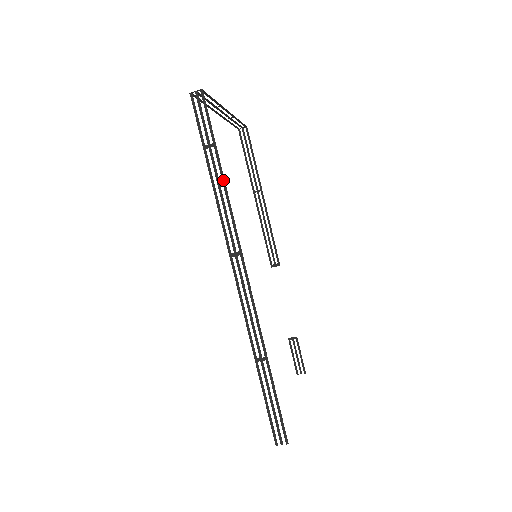
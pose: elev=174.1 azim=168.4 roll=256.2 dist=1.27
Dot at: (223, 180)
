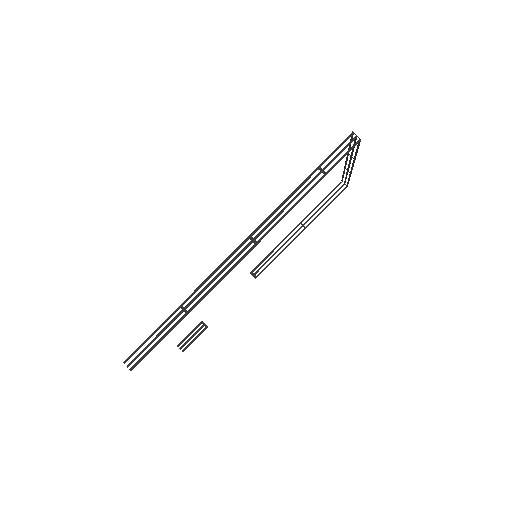
Dot at: (303, 197)
